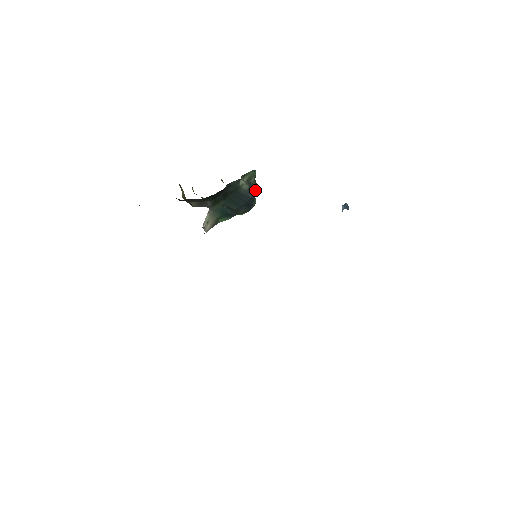
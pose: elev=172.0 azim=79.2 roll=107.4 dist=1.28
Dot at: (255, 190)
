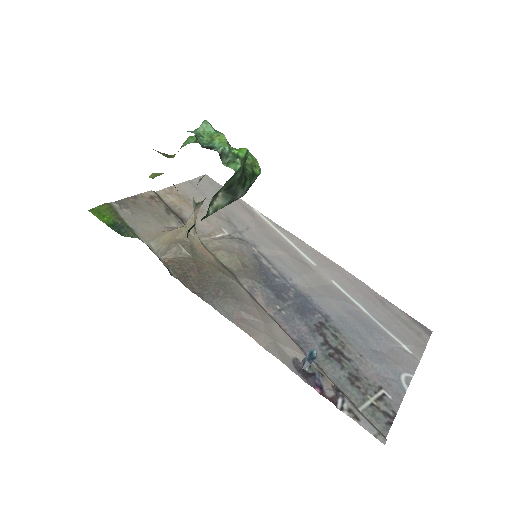
Dot at: (244, 192)
